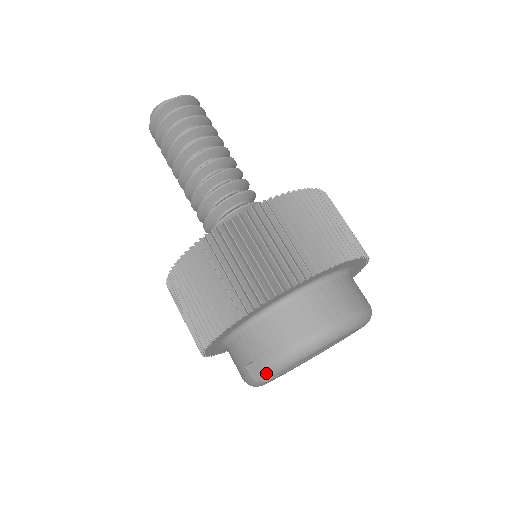
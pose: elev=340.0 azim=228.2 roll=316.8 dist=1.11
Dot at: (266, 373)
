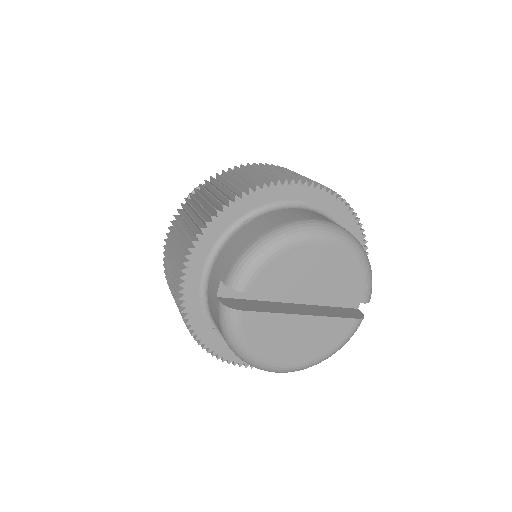
Dot at: (232, 284)
